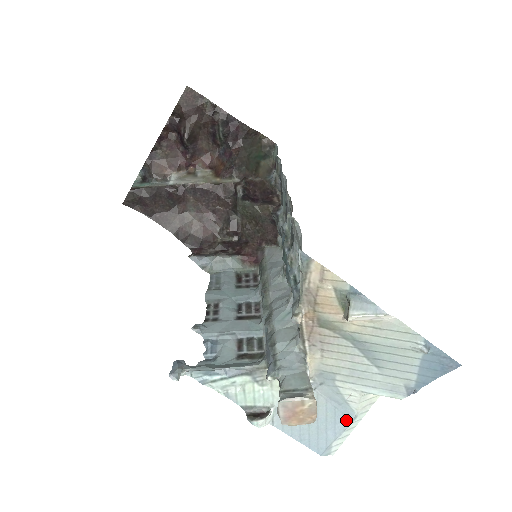
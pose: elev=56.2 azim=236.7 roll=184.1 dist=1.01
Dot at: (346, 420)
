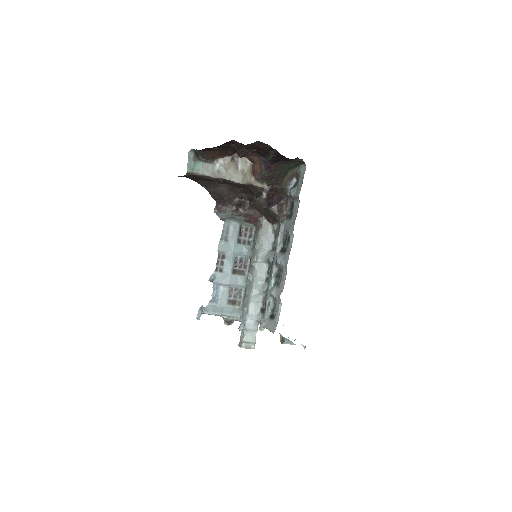
Dot at: occluded
